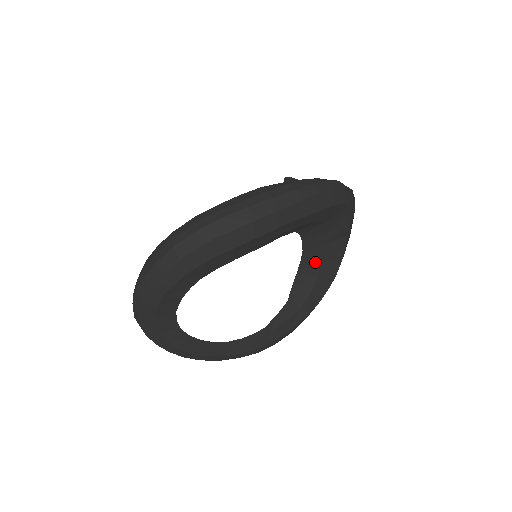
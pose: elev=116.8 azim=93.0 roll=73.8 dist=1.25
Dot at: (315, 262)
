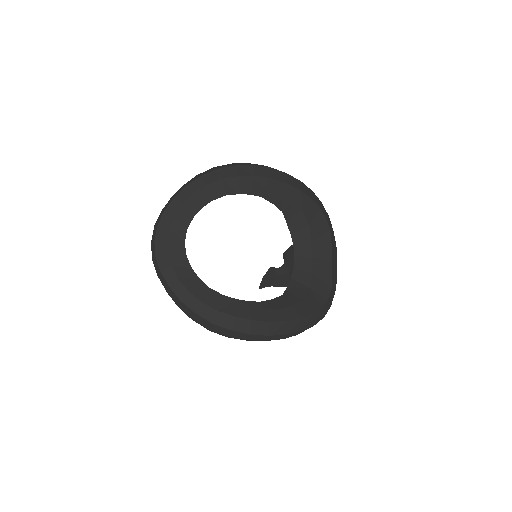
Dot at: (307, 274)
